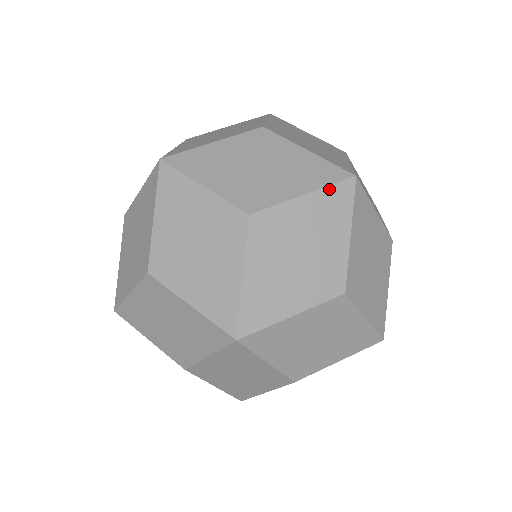
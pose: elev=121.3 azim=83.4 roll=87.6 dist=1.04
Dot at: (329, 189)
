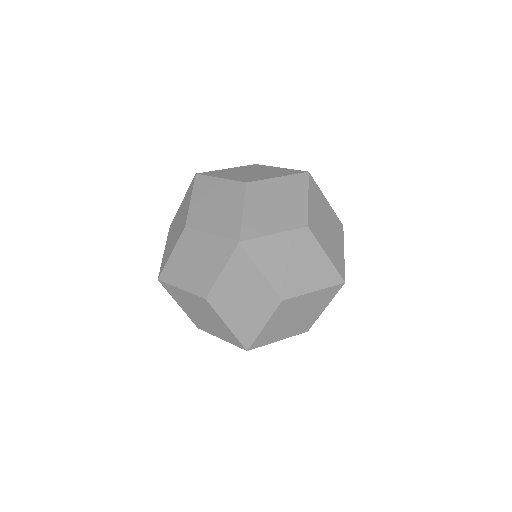
Dot at: (293, 176)
